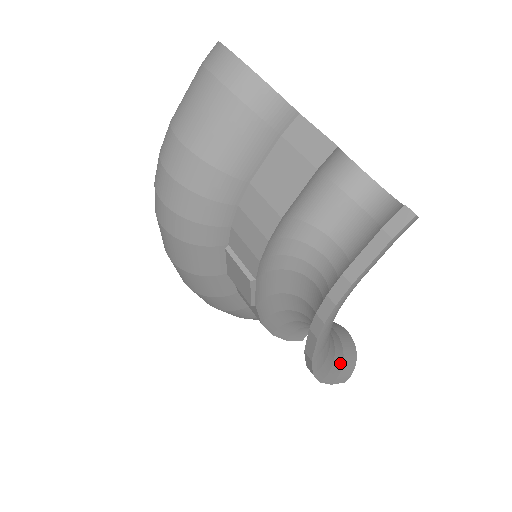
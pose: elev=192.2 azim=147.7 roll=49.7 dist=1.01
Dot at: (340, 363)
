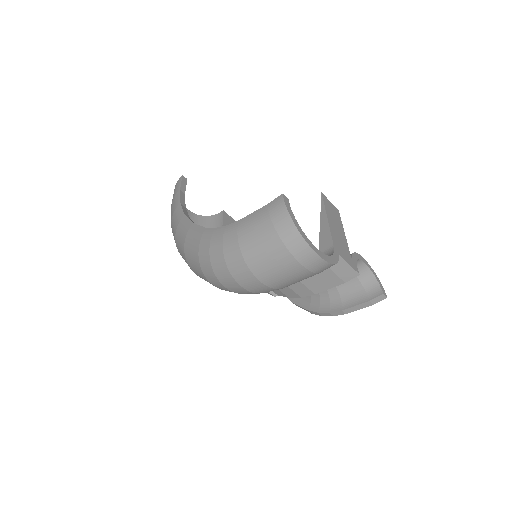
Dot at: occluded
